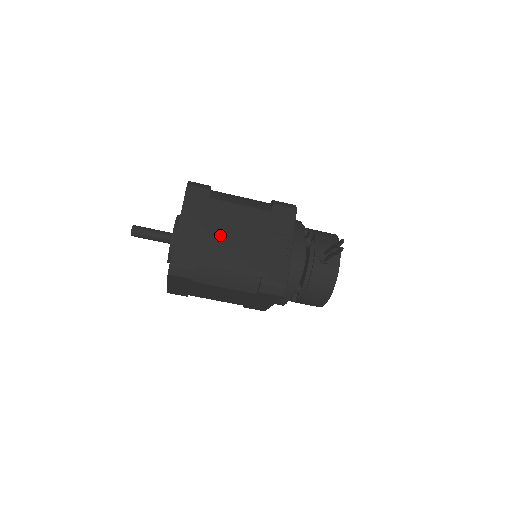
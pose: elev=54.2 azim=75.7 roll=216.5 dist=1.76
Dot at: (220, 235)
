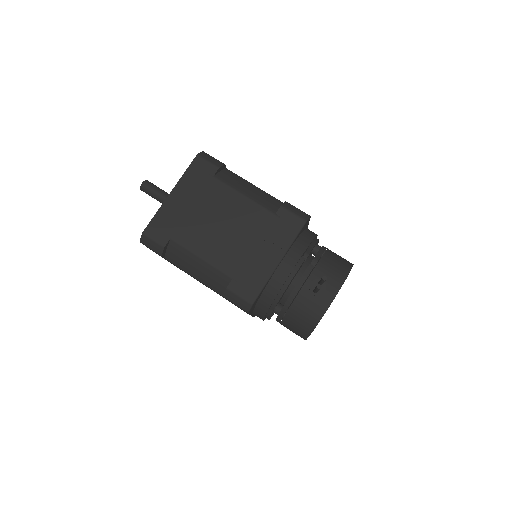
Dot at: (207, 220)
